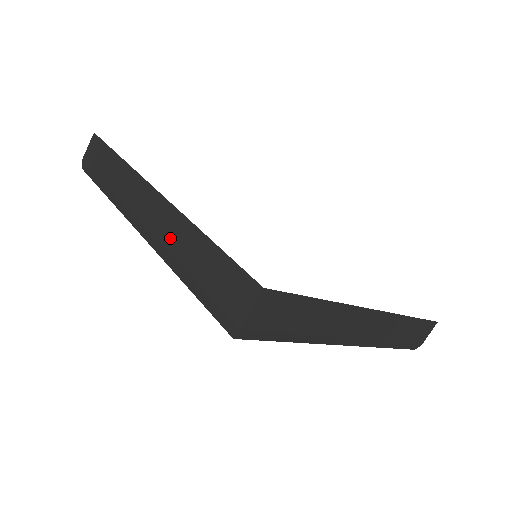
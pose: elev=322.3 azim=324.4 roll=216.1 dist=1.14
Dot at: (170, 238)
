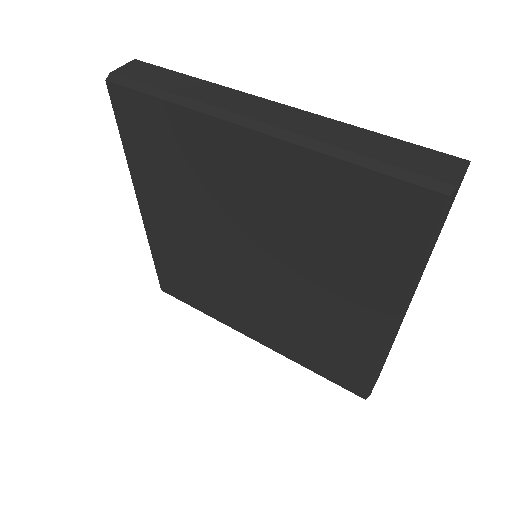
Dot at: (317, 131)
